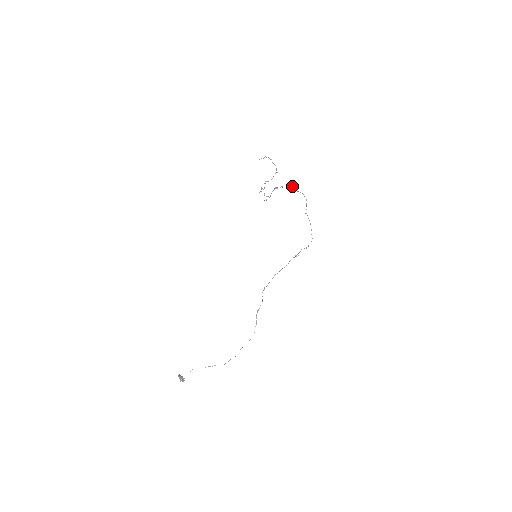
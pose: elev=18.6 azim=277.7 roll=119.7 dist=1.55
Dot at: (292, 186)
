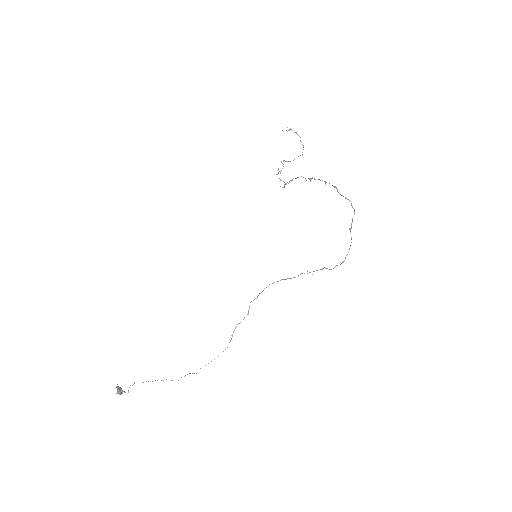
Dot at: occluded
